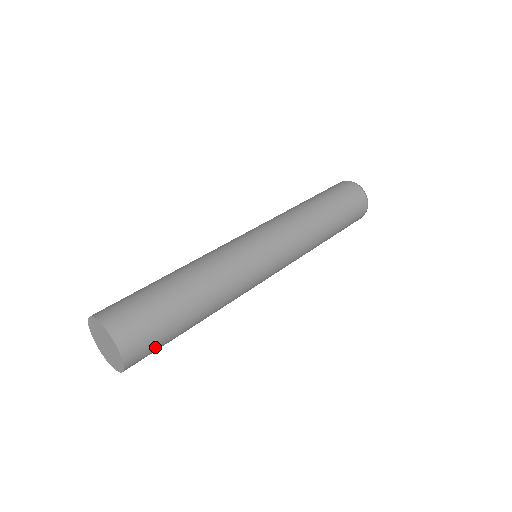
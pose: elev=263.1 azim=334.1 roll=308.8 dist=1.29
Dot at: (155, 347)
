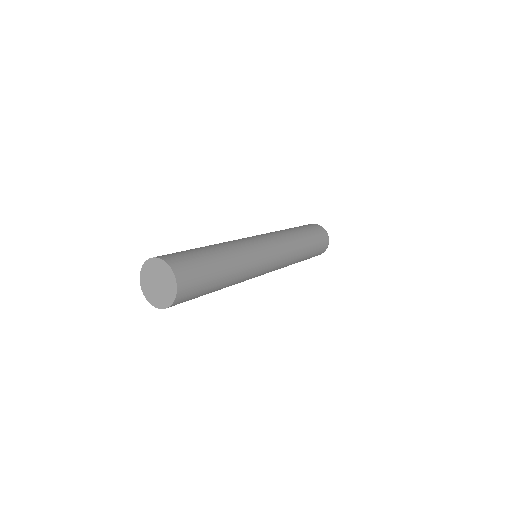
Dot at: (197, 275)
